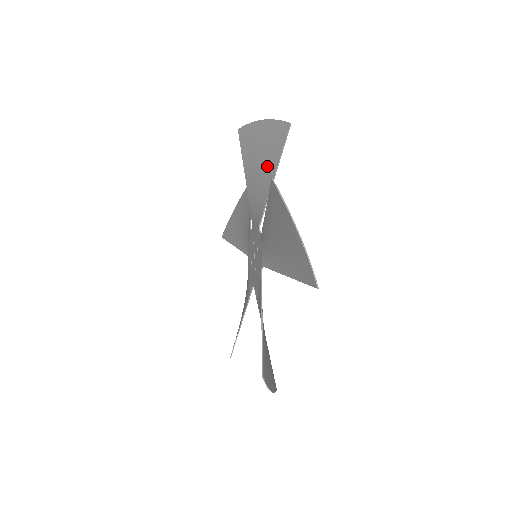
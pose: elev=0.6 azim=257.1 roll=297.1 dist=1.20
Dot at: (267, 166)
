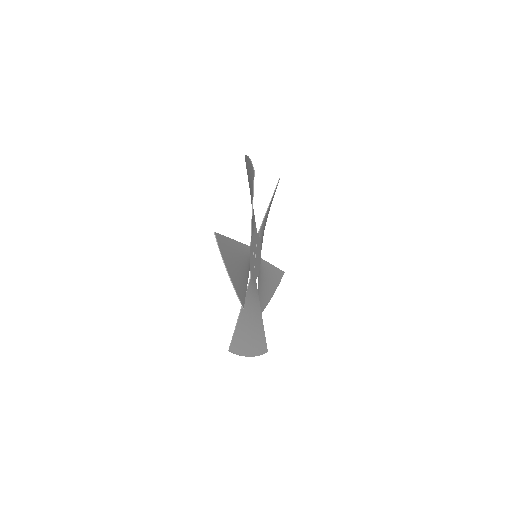
Dot at: (251, 195)
